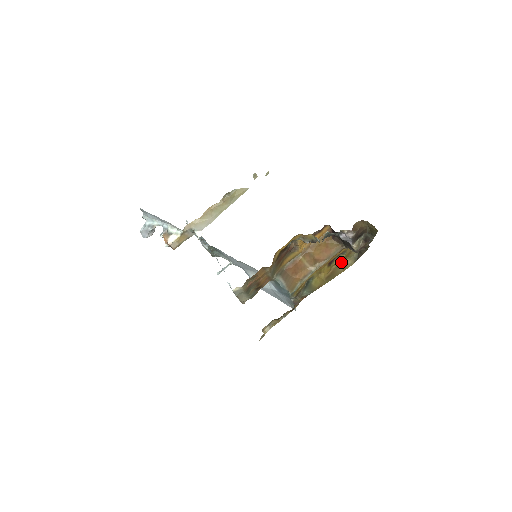
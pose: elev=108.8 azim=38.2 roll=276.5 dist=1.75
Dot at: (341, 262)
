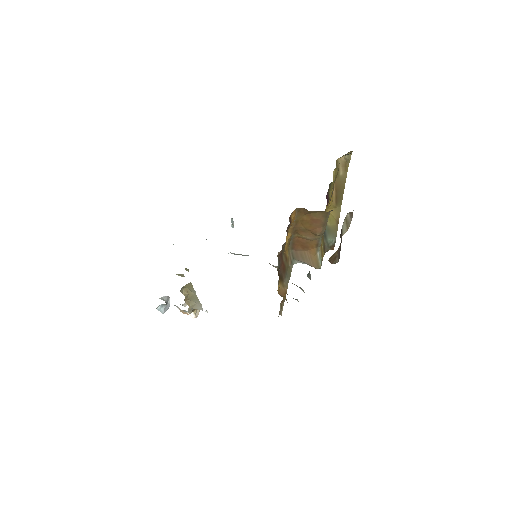
Dot at: occluded
